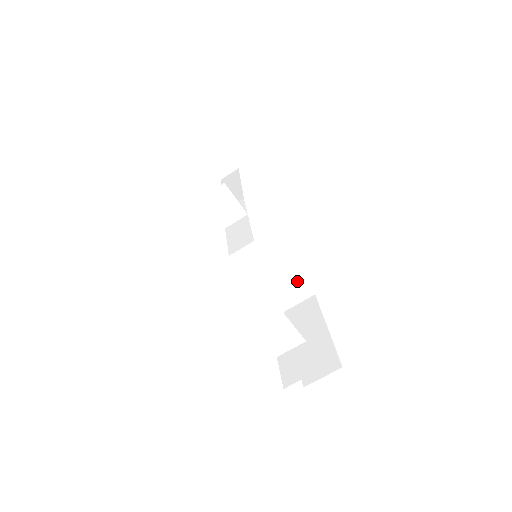
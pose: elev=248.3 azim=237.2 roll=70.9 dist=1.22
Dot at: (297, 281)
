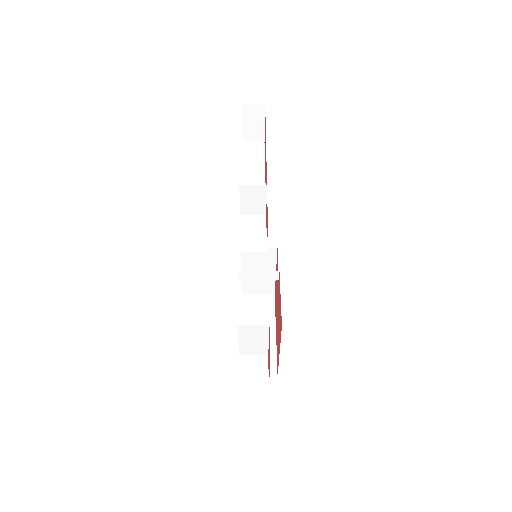
Dot at: (269, 281)
